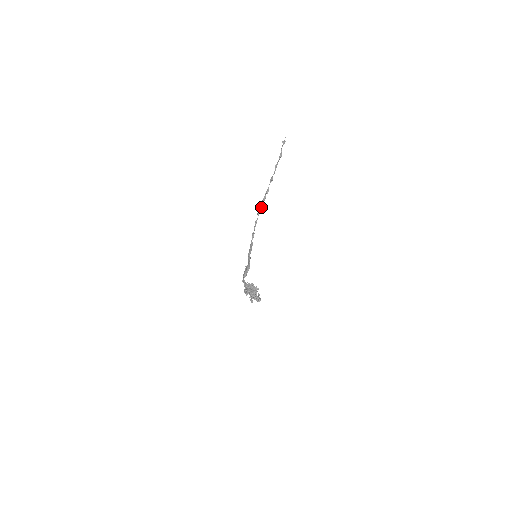
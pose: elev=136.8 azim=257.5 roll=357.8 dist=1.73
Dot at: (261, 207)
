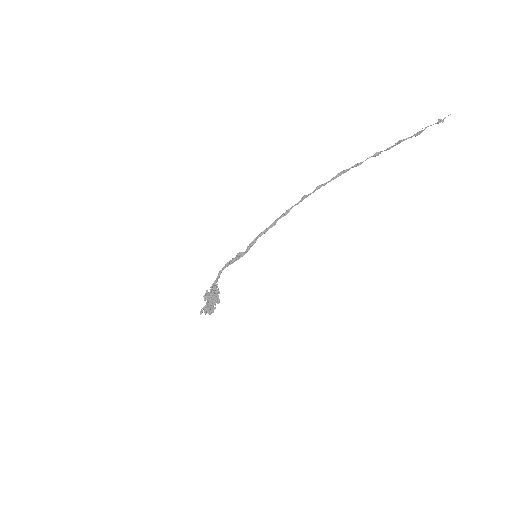
Dot at: (329, 181)
